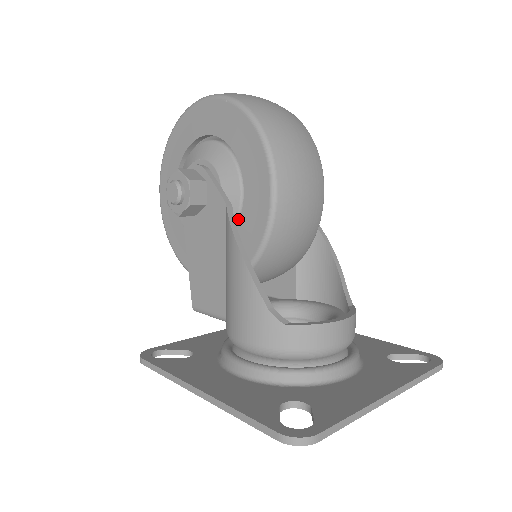
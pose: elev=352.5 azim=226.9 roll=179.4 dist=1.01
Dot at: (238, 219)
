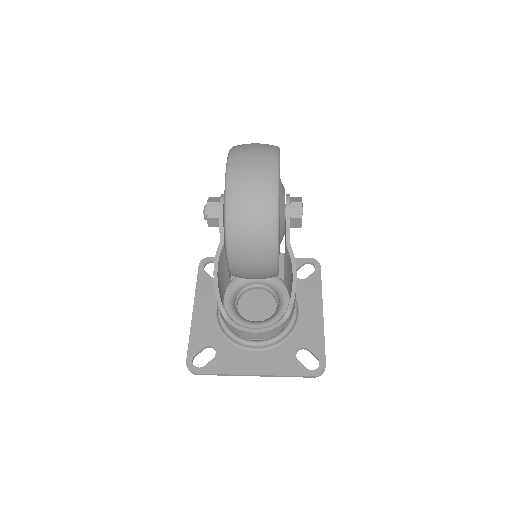
Dot at: occluded
